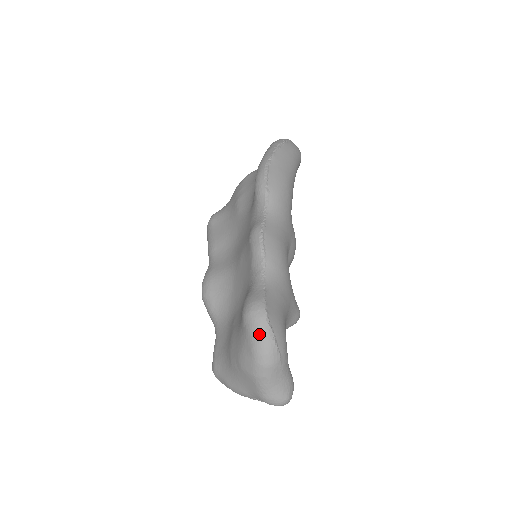
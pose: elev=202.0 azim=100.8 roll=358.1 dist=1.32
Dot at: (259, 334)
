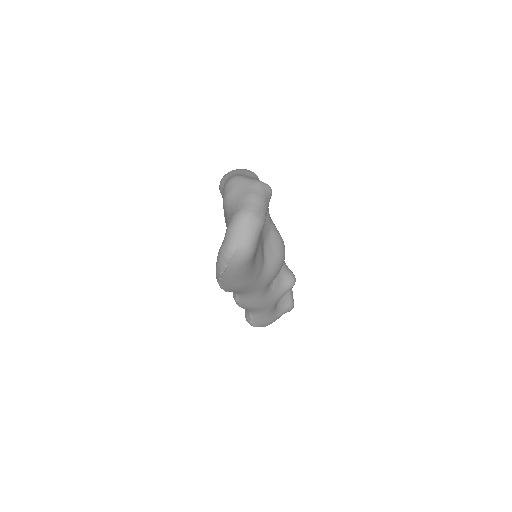
Dot at: occluded
